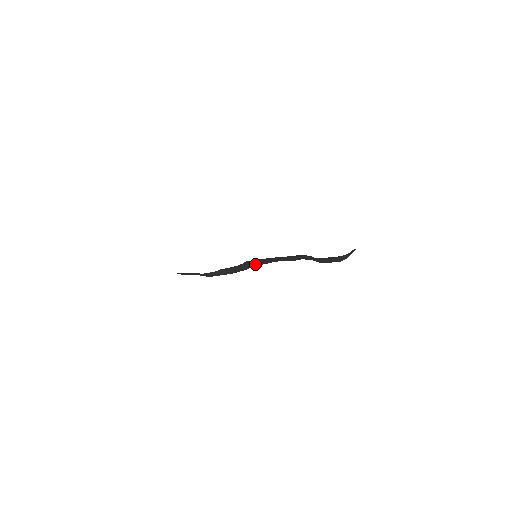
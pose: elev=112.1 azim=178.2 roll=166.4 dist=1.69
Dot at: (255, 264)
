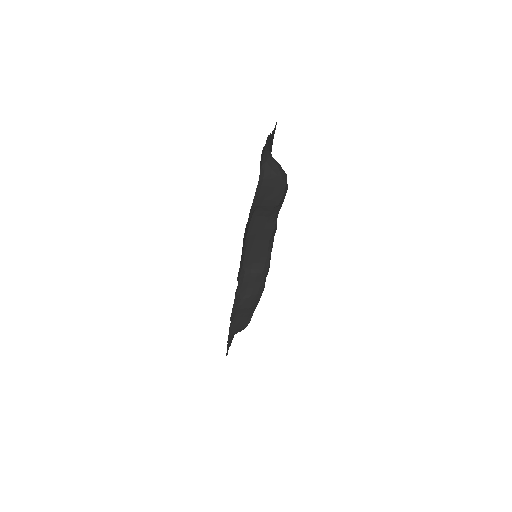
Dot at: (261, 262)
